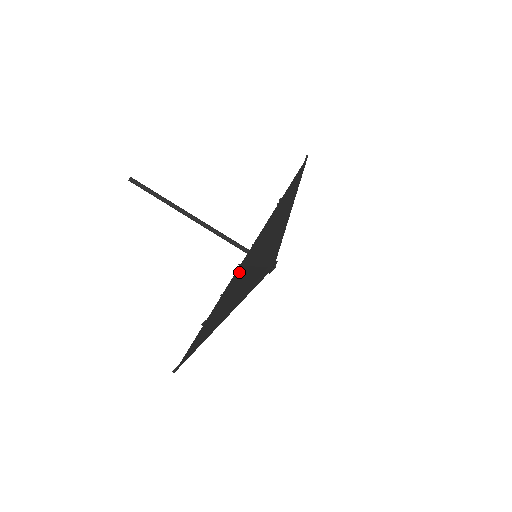
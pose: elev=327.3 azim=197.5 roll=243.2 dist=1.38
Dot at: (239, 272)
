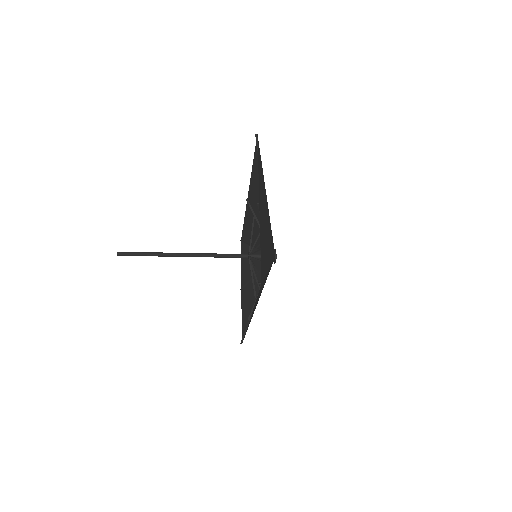
Dot at: (259, 151)
